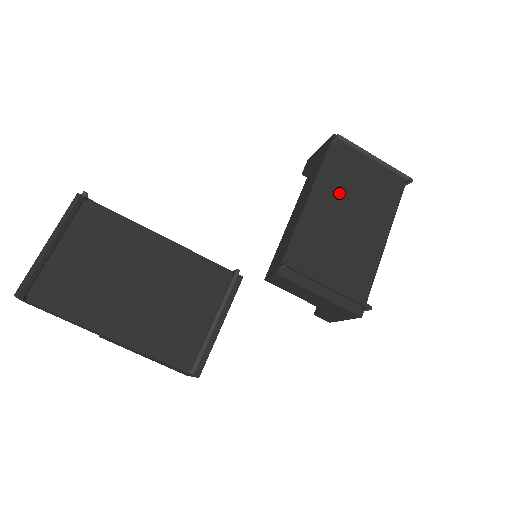
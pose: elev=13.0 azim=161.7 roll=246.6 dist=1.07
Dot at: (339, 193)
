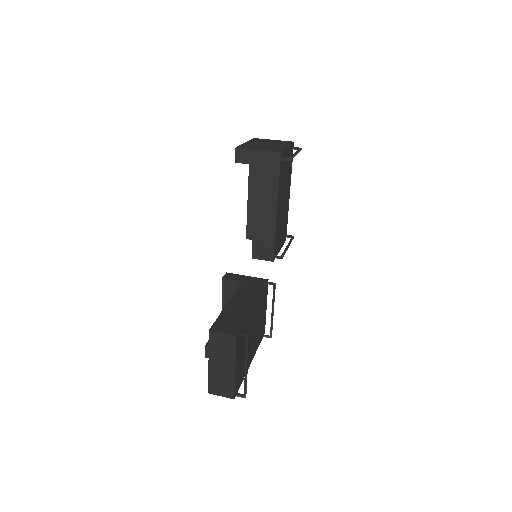
Dot at: (282, 189)
